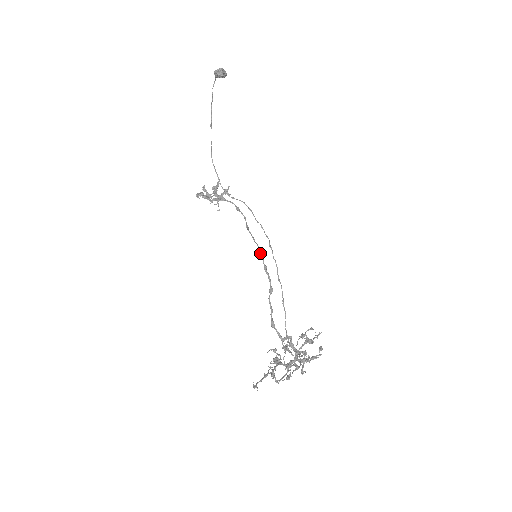
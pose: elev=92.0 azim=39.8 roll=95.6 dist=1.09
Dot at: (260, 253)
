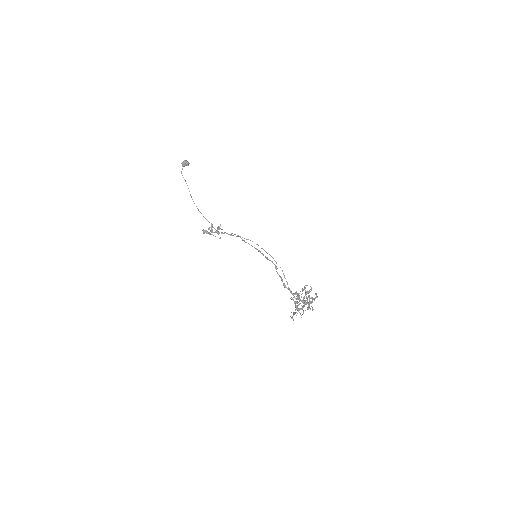
Dot at: (259, 251)
